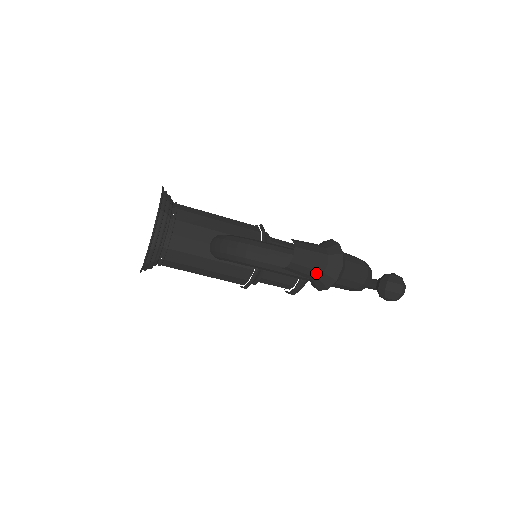
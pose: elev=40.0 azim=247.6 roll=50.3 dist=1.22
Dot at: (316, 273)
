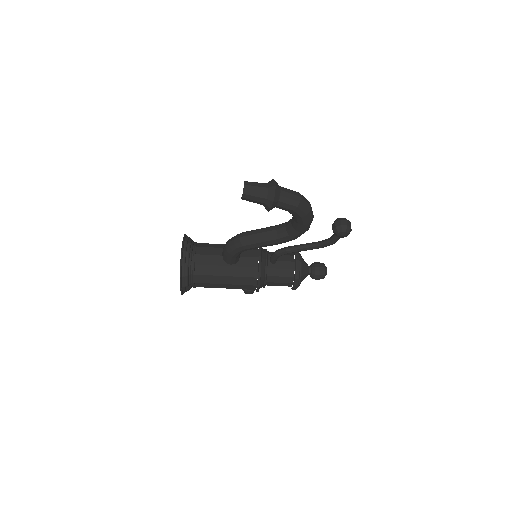
Dot at: (262, 195)
